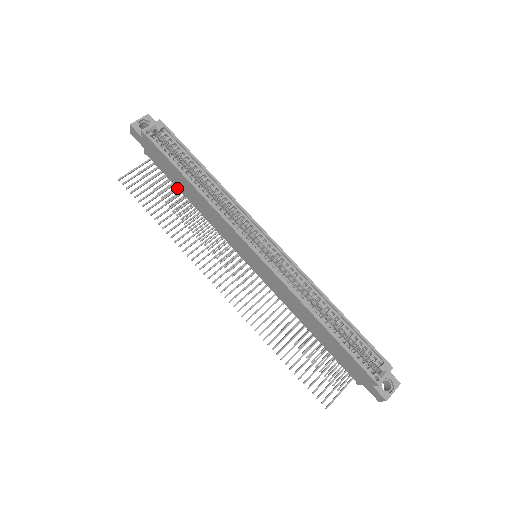
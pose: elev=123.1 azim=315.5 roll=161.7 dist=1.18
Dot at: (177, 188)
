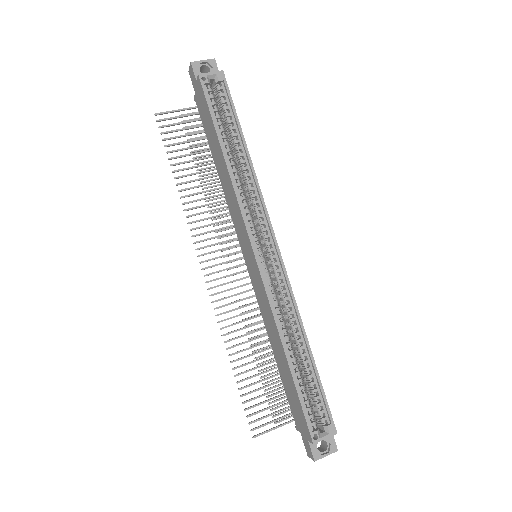
Dot at: occluded
